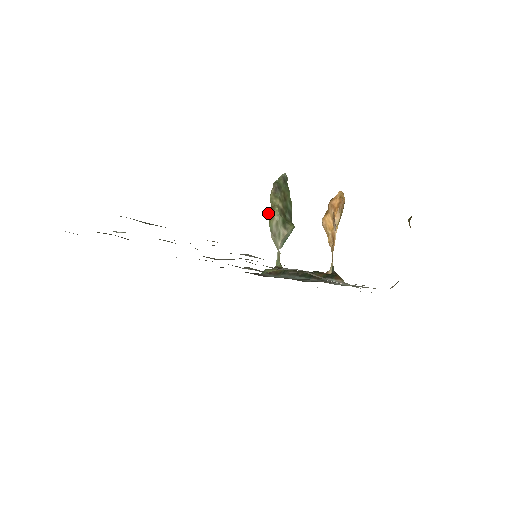
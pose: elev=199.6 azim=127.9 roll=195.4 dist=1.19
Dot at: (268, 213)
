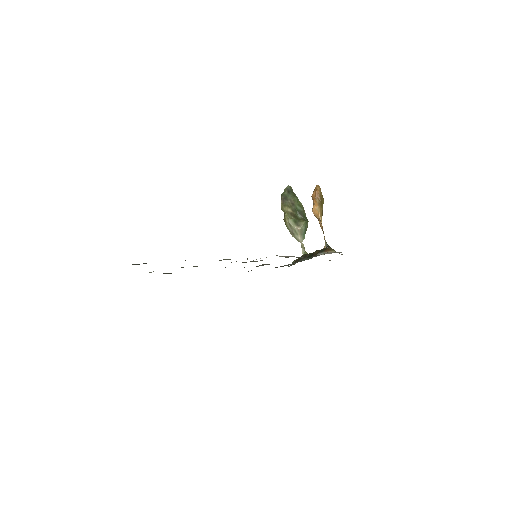
Dot at: (283, 219)
